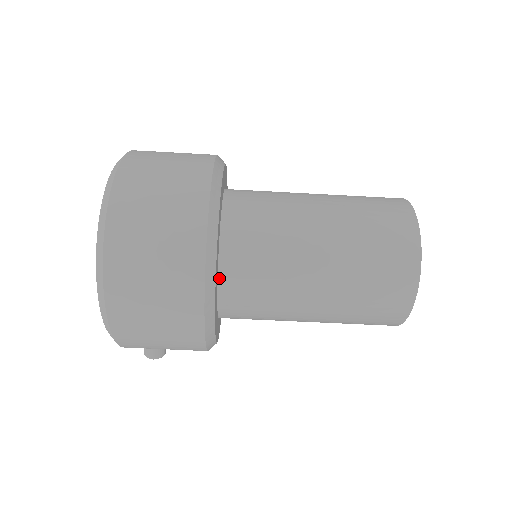
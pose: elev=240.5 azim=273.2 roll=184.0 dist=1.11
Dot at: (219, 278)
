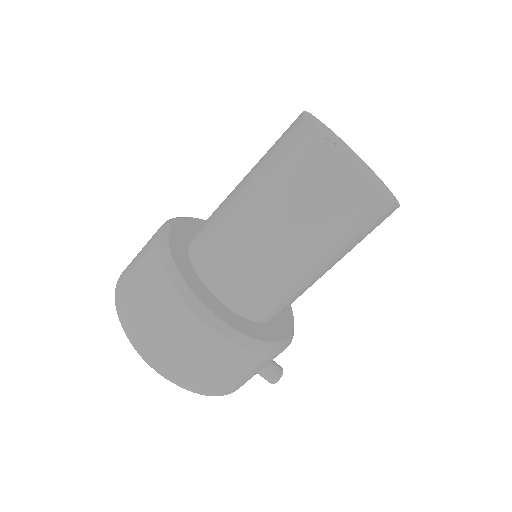
Dot at: (222, 301)
